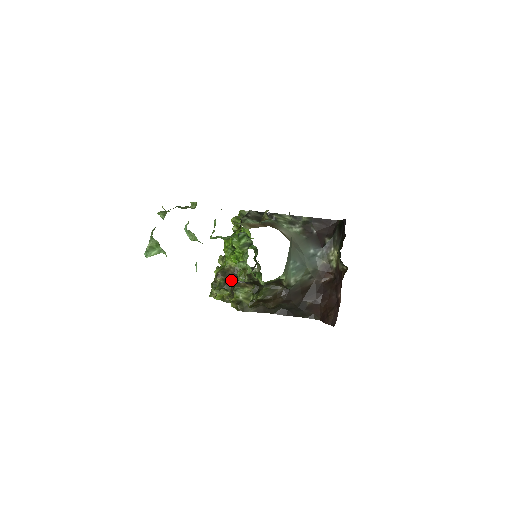
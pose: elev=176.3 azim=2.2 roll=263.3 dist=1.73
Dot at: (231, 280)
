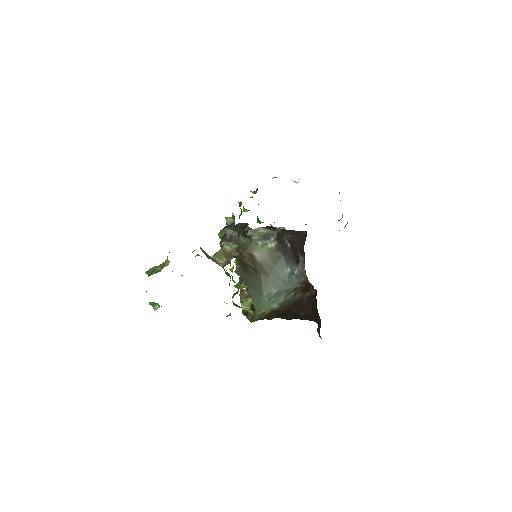
Dot at: occluded
